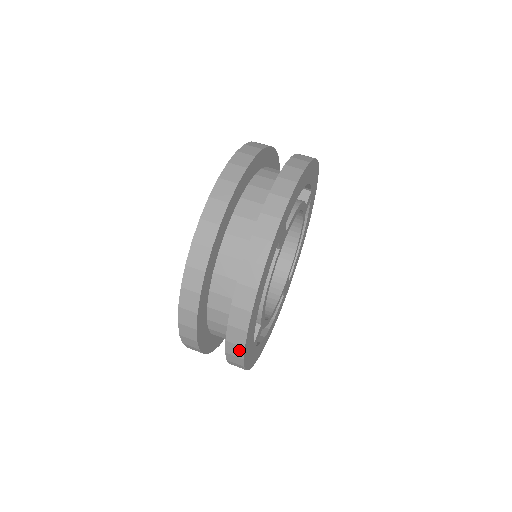
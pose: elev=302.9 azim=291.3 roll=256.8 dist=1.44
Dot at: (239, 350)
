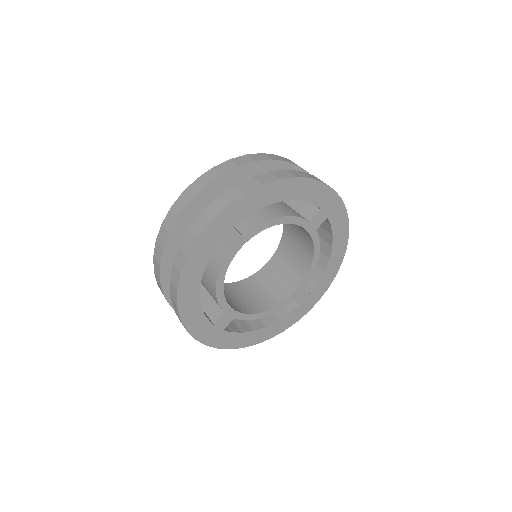
Dot at: occluded
